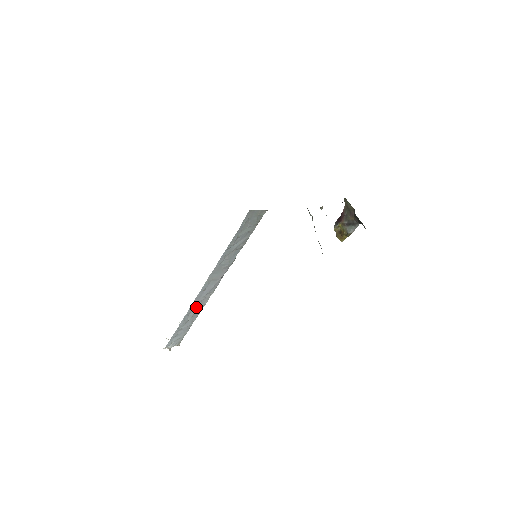
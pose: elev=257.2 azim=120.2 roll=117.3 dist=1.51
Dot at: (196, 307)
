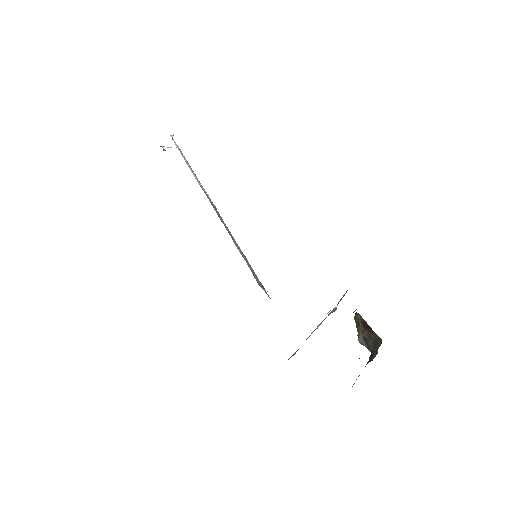
Dot at: occluded
